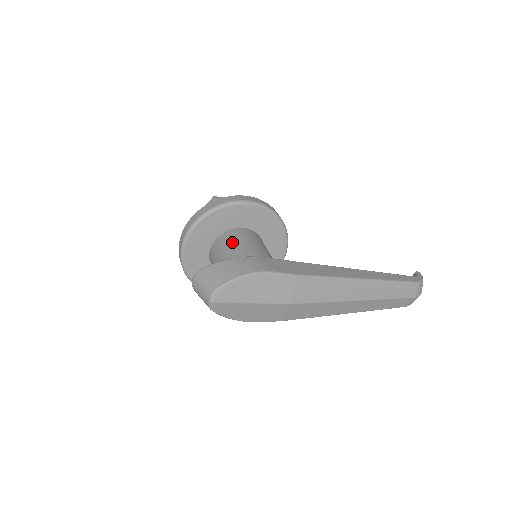
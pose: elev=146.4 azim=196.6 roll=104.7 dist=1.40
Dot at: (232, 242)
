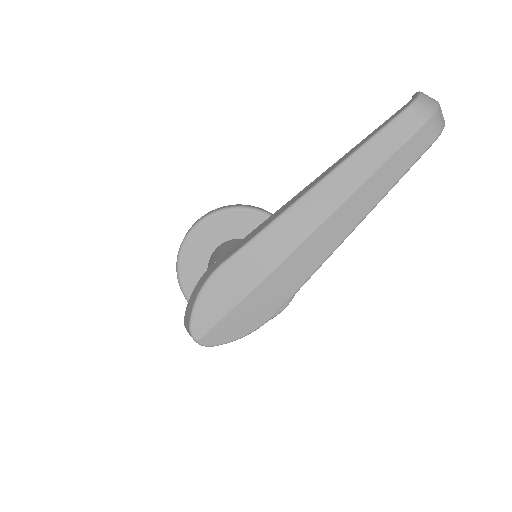
Dot at: occluded
